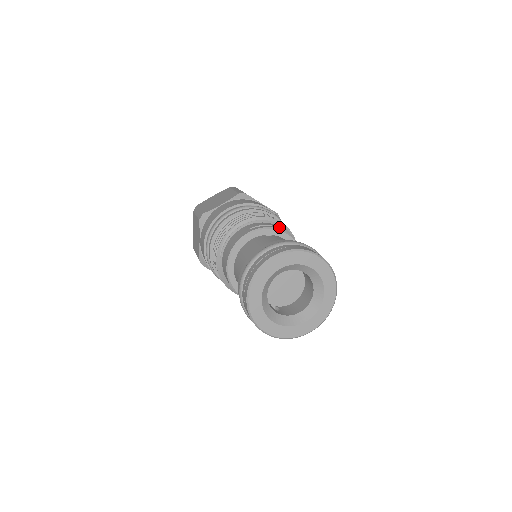
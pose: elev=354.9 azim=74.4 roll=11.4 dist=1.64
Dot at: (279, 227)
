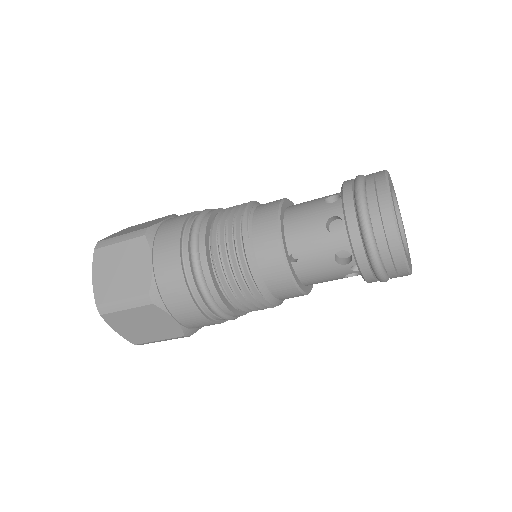
Dot at: occluded
